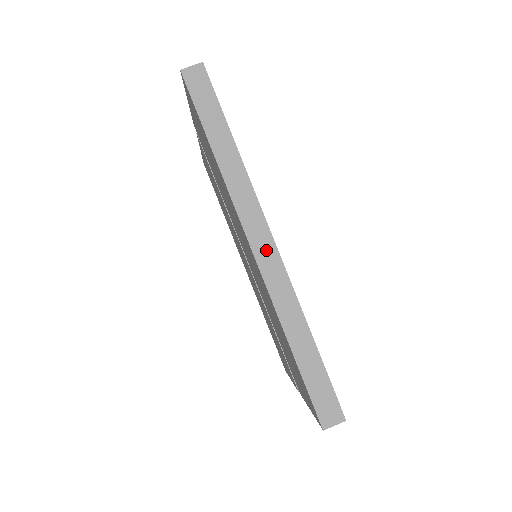
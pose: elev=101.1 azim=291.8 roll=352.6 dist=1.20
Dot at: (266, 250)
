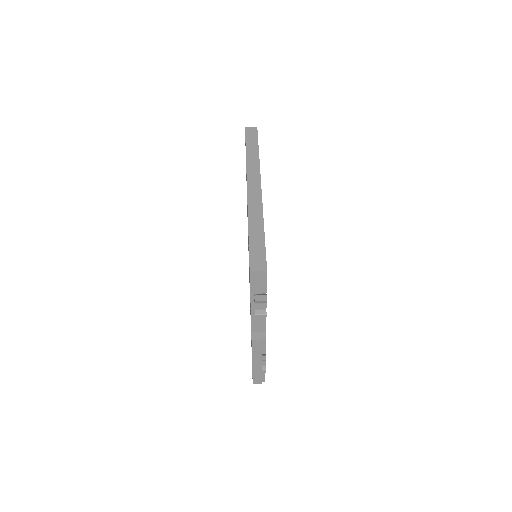
Dot at: (255, 190)
